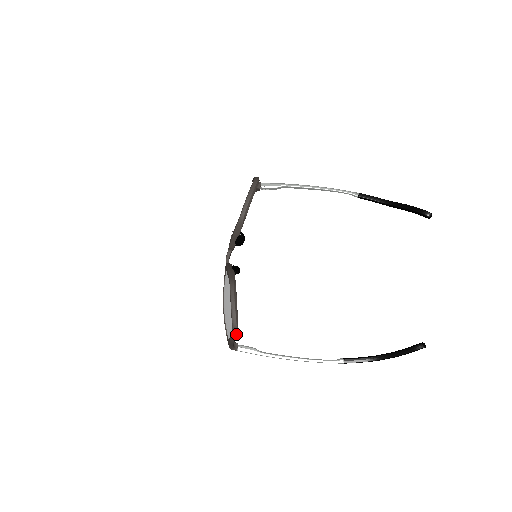
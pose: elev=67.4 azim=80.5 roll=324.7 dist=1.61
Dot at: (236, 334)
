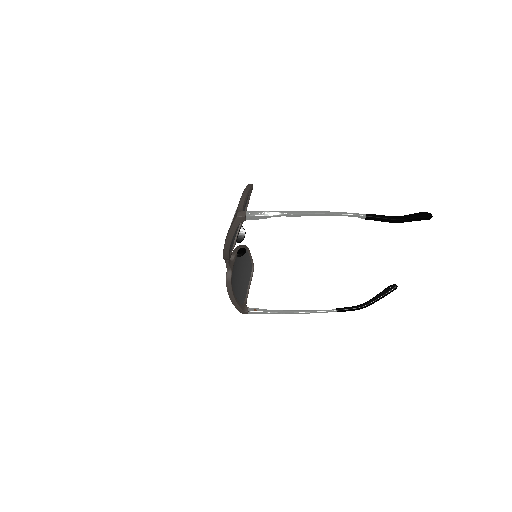
Dot at: (251, 186)
